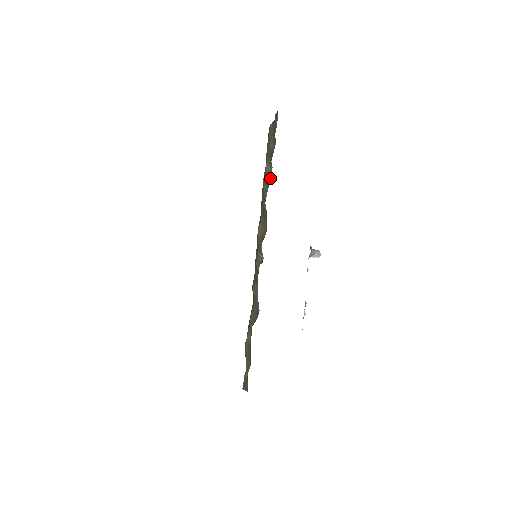
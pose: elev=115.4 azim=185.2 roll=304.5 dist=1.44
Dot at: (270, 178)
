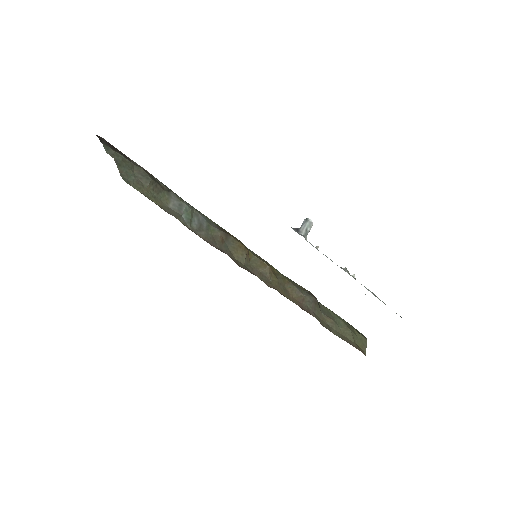
Dot at: (186, 206)
